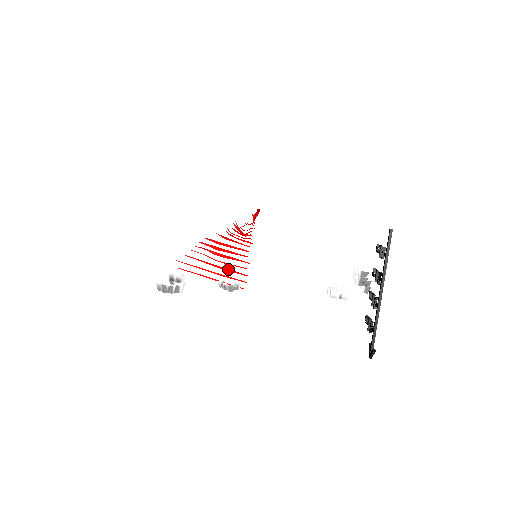
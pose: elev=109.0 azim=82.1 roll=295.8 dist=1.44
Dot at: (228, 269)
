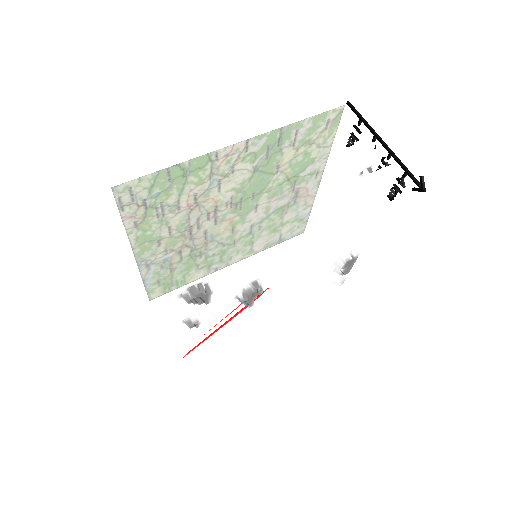
Dot at: occluded
